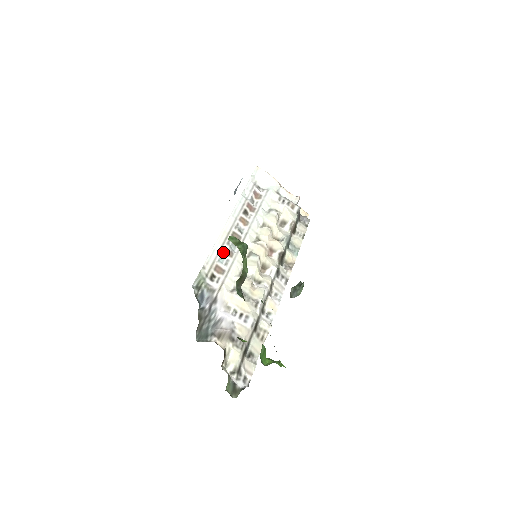
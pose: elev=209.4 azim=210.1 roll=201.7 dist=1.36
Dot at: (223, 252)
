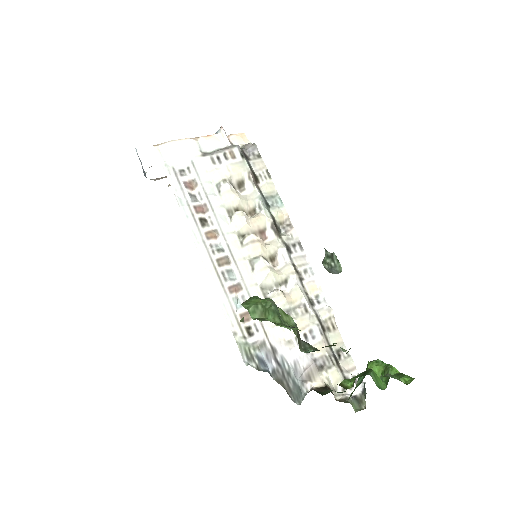
Dot at: (231, 295)
